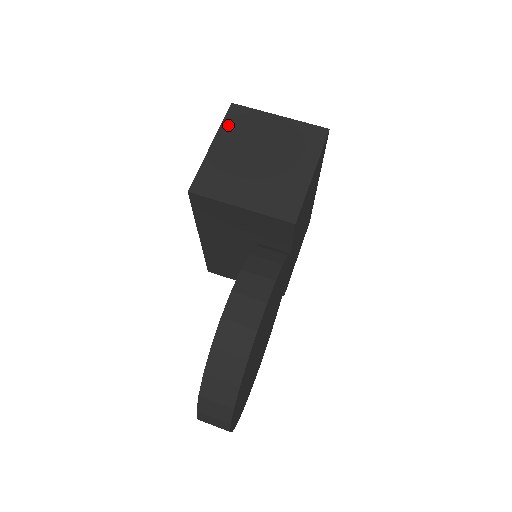
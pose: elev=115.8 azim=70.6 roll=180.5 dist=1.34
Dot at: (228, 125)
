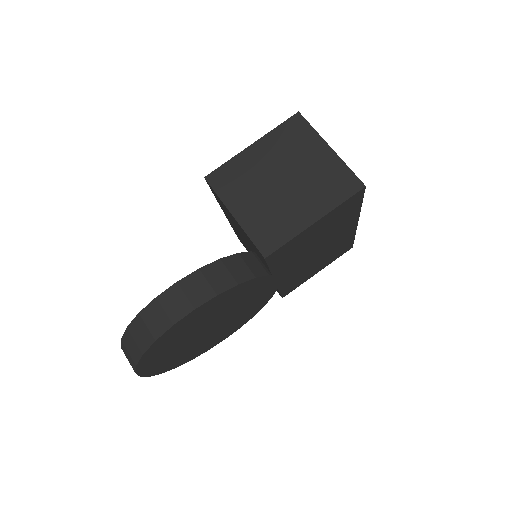
Dot at: (279, 132)
